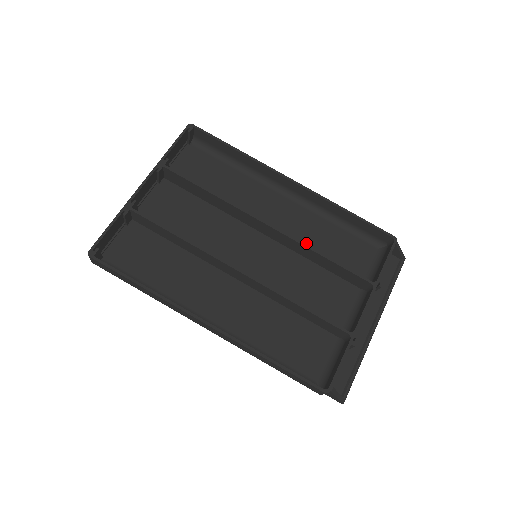
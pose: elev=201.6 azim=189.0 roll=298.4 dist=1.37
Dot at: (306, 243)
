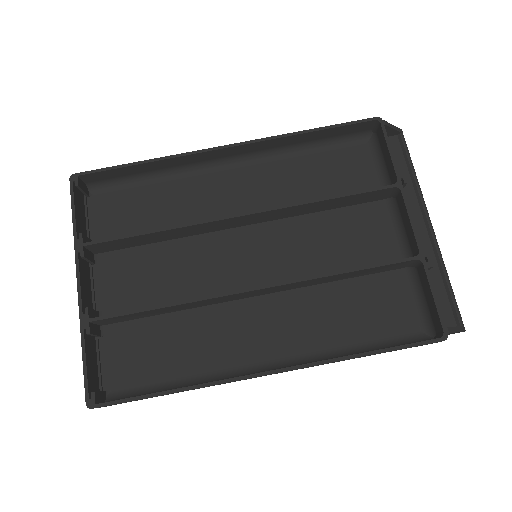
Dot at: (293, 199)
